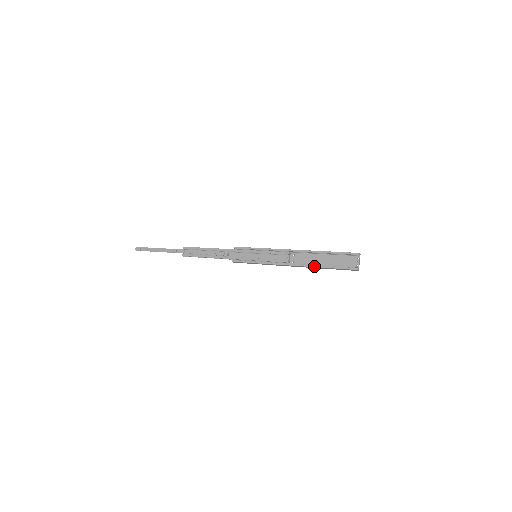
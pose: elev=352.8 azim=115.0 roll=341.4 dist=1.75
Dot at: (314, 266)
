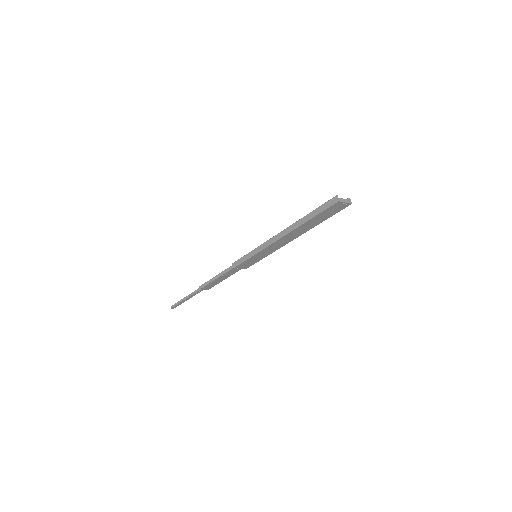
Dot at: (298, 221)
